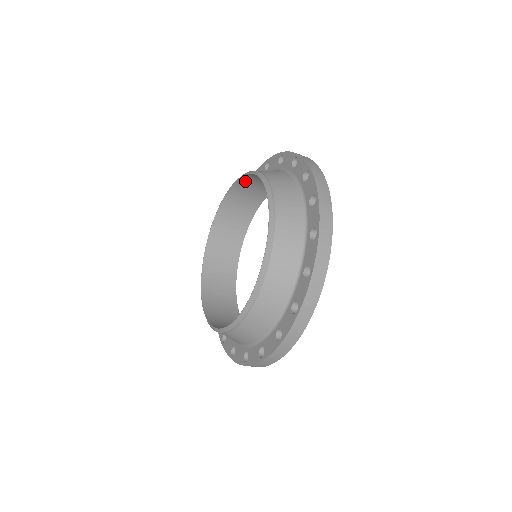
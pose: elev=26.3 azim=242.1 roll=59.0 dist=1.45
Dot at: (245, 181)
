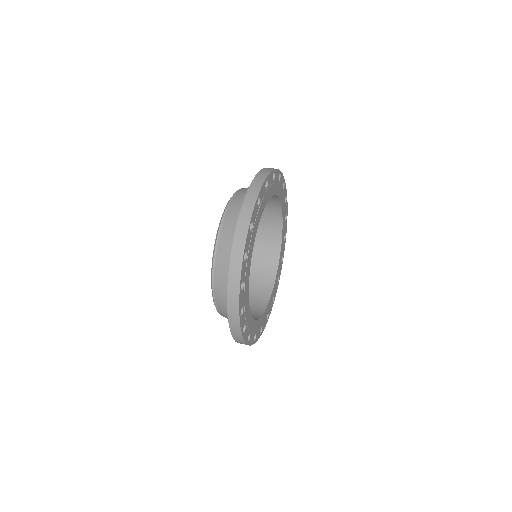
Dot at: (225, 228)
